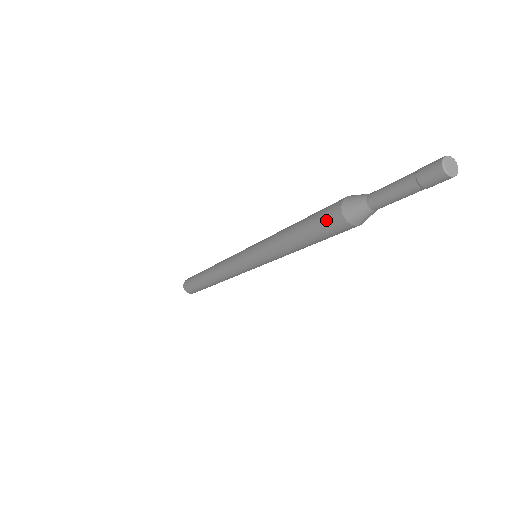
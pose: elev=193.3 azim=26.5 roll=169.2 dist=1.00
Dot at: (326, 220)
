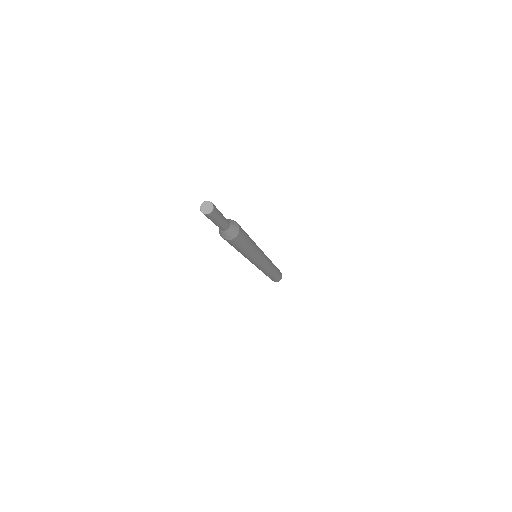
Dot at: occluded
